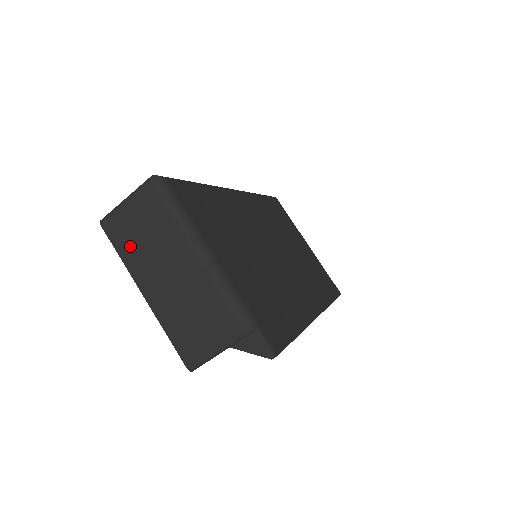
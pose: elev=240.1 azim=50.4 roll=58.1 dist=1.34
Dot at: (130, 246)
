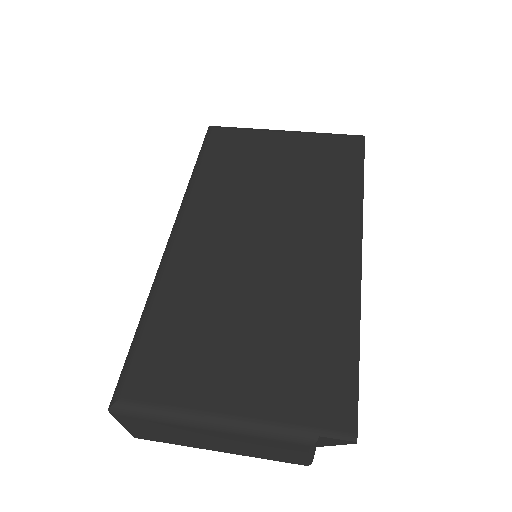
Dot at: (168, 440)
